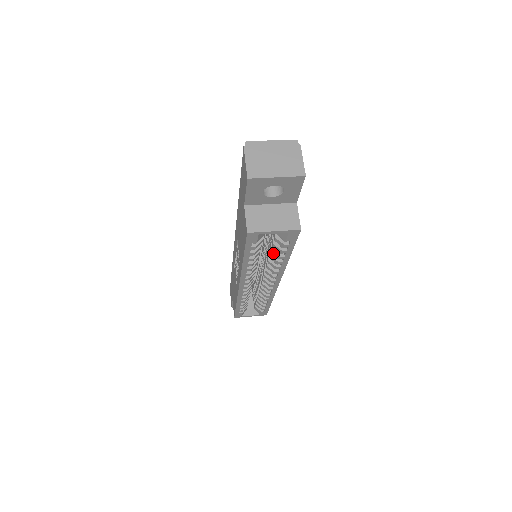
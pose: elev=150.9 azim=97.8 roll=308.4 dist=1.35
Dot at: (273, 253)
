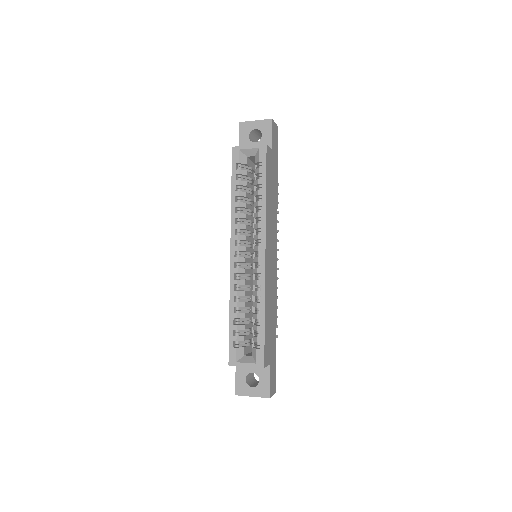
Dot at: (255, 194)
